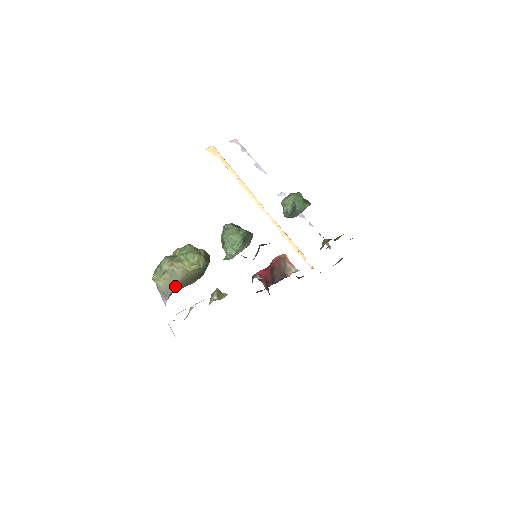
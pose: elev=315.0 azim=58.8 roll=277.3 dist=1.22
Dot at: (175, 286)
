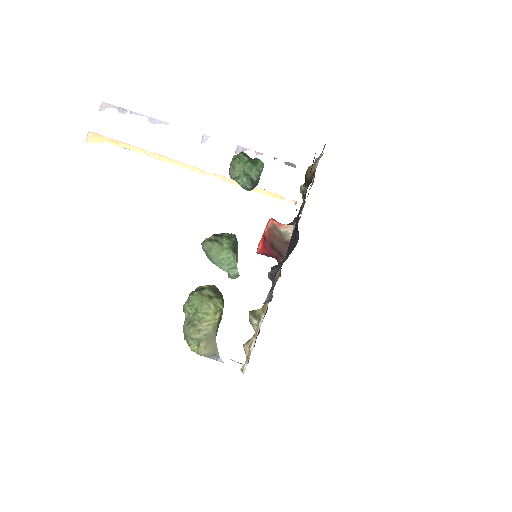
Dot at: (215, 340)
